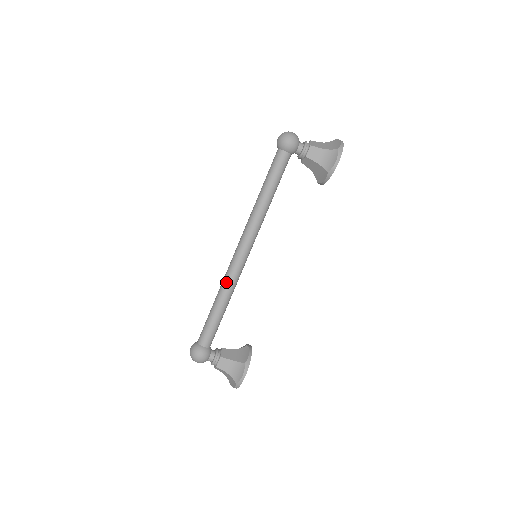
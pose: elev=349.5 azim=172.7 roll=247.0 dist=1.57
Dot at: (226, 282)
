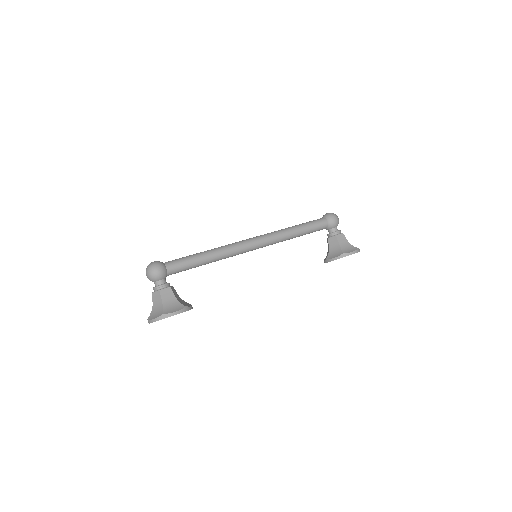
Dot at: (226, 247)
